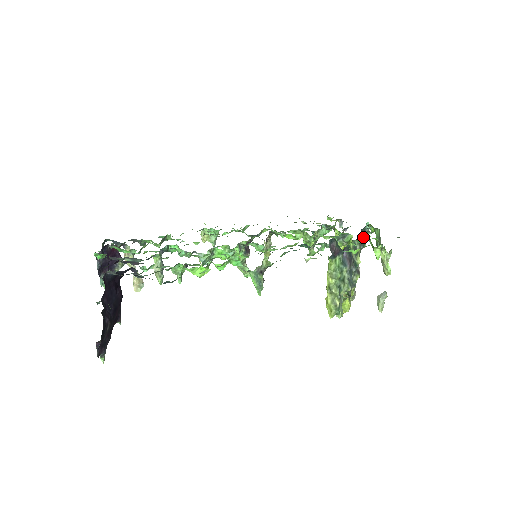
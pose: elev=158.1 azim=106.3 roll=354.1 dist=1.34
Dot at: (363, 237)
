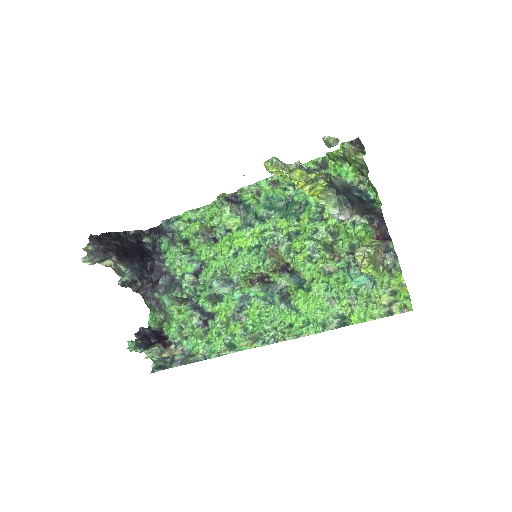
Dot at: occluded
